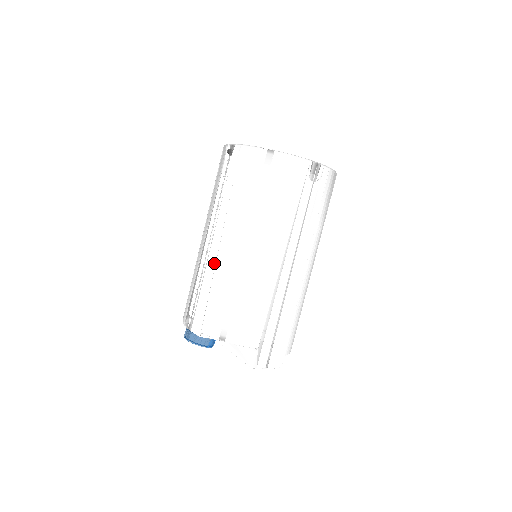
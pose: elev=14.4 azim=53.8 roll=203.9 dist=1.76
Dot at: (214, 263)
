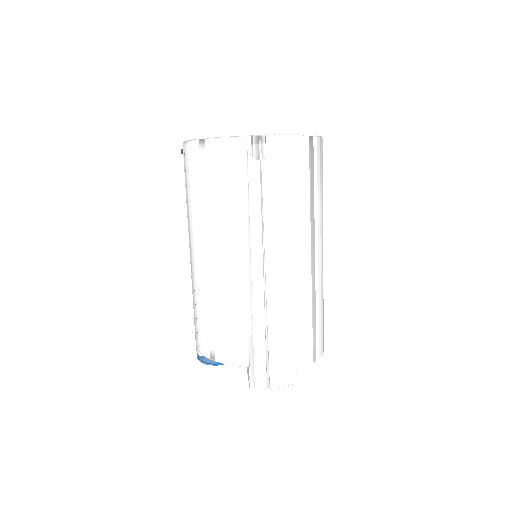
Dot at: (193, 277)
